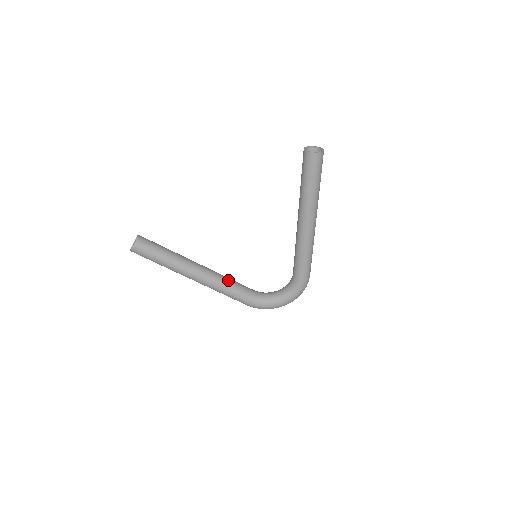
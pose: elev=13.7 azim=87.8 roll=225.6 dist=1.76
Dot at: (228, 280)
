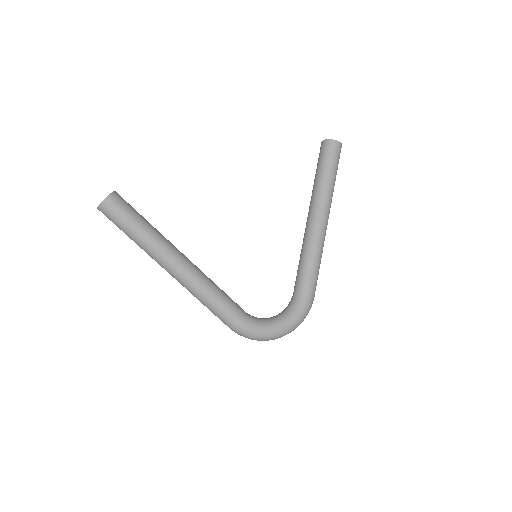
Dot at: occluded
